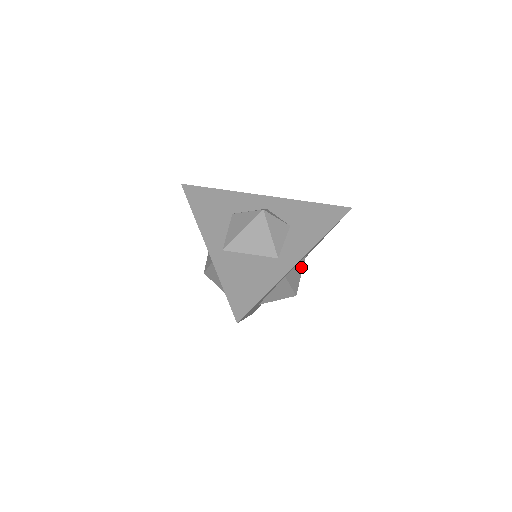
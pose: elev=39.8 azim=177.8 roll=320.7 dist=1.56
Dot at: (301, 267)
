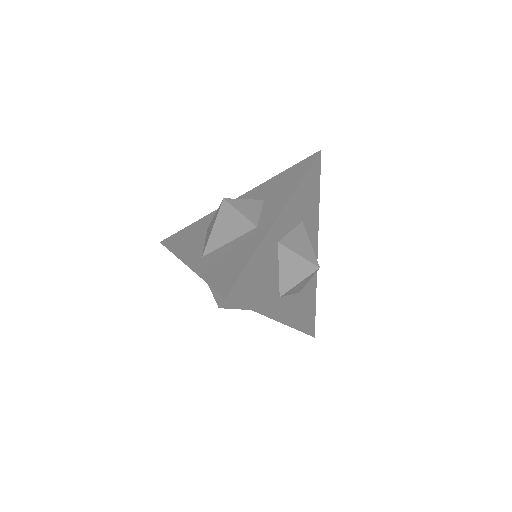
Dot at: (303, 234)
